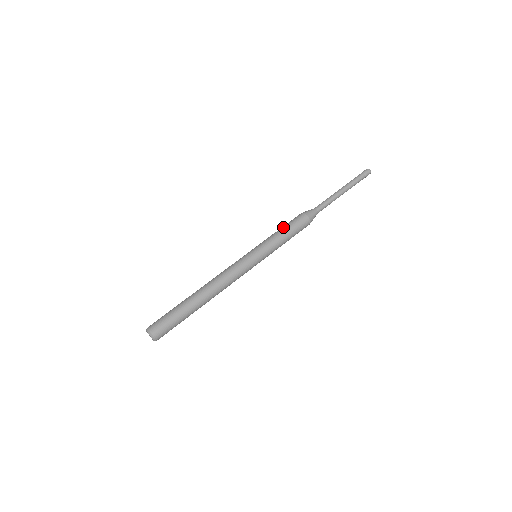
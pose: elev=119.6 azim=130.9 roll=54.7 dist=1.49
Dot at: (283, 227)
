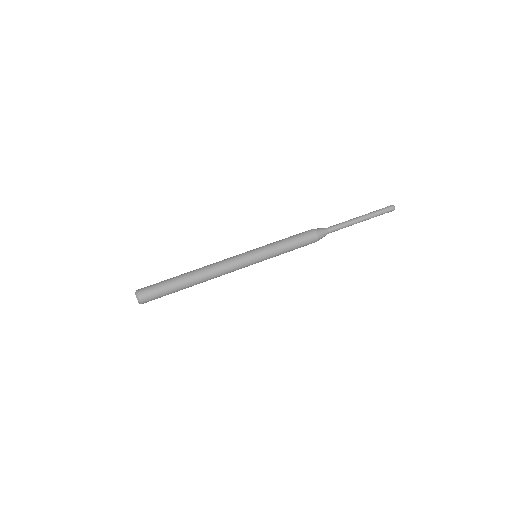
Dot at: occluded
